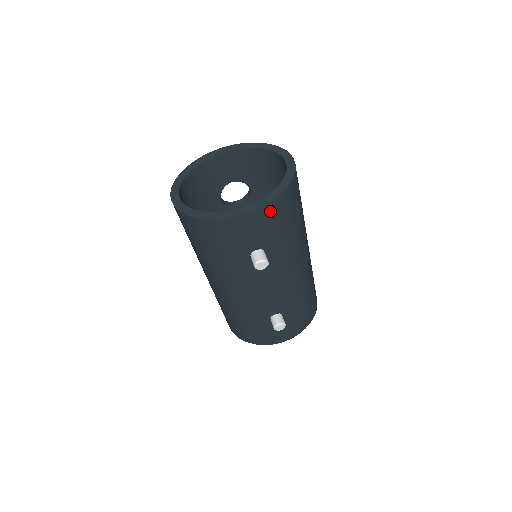
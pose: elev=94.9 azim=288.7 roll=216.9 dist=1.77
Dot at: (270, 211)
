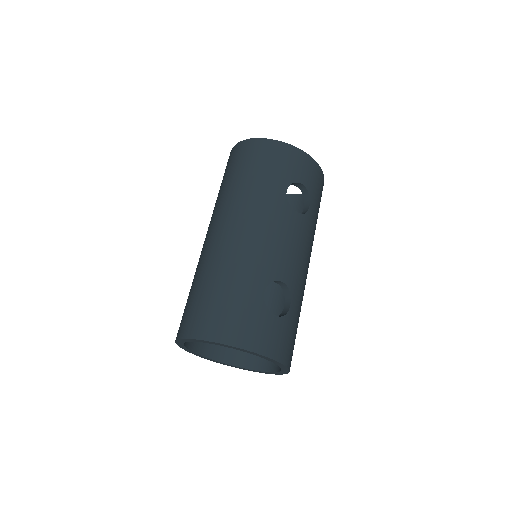
Dot at: occluded
